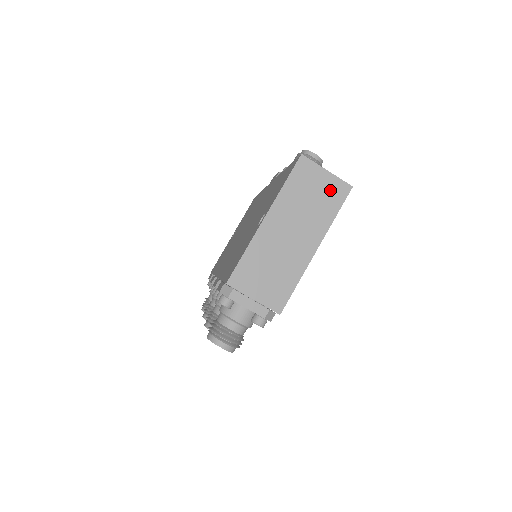
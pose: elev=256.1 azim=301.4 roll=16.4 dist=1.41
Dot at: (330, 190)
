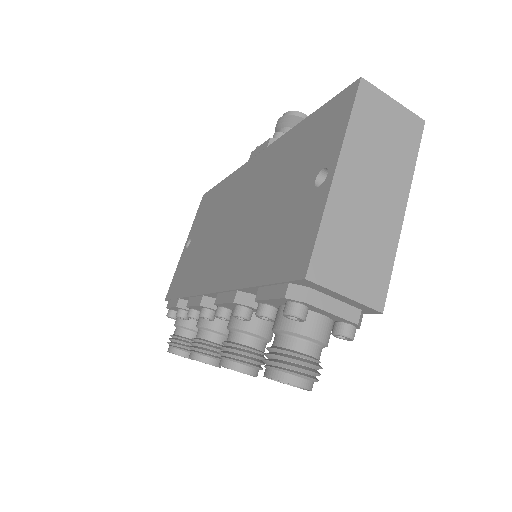
Dot at: (402, 126)
